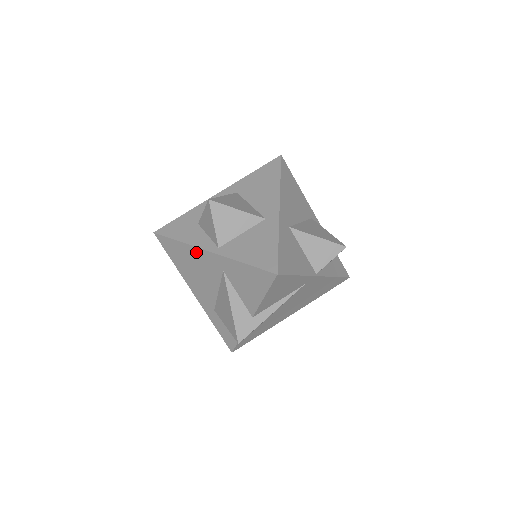
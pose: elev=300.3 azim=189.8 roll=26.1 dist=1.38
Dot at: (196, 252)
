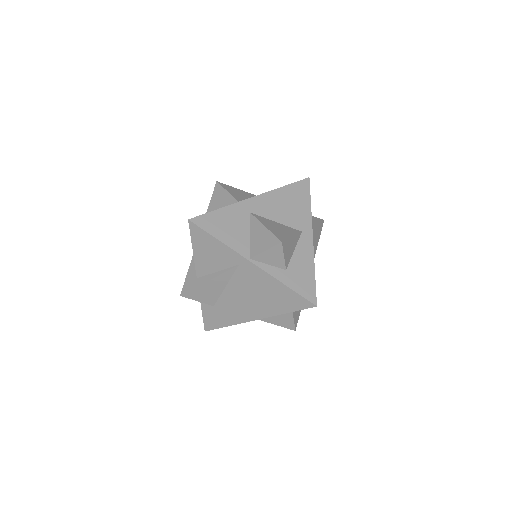
Dot at: occluded
